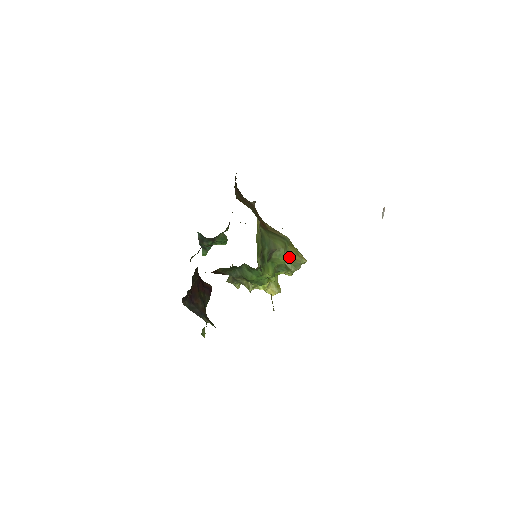
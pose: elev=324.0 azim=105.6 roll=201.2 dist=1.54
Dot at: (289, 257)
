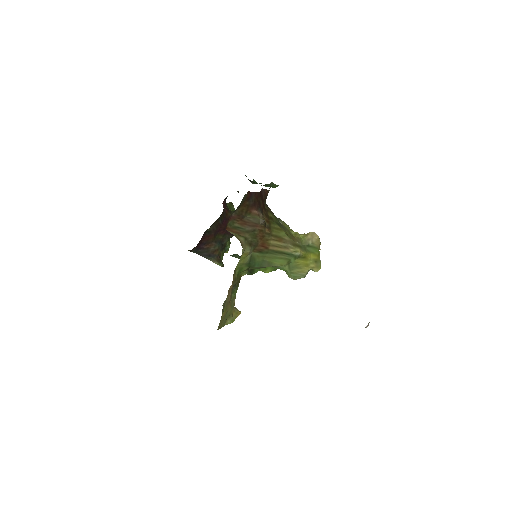
Dot at: (291, 269)
